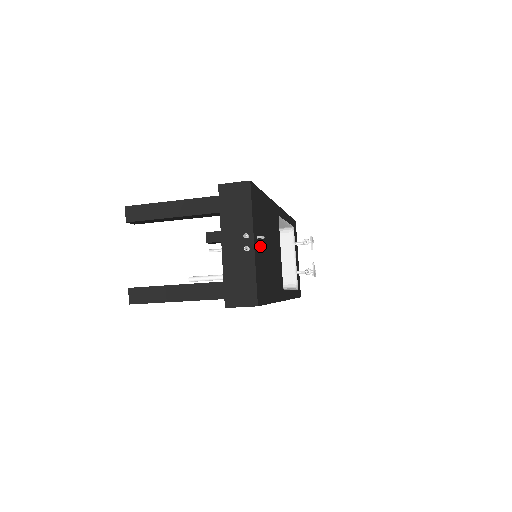
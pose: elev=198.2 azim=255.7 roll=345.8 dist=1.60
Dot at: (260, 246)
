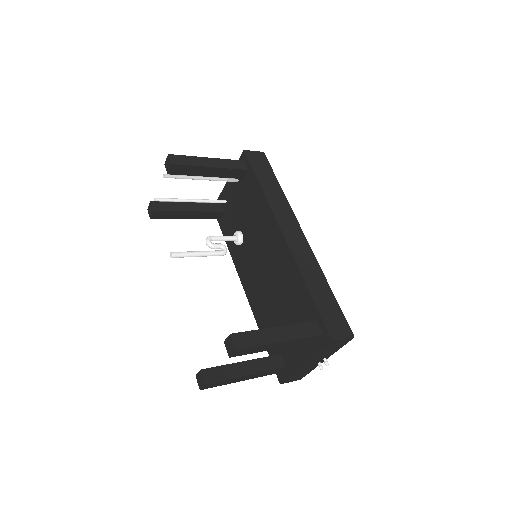
Dot at: occluded
